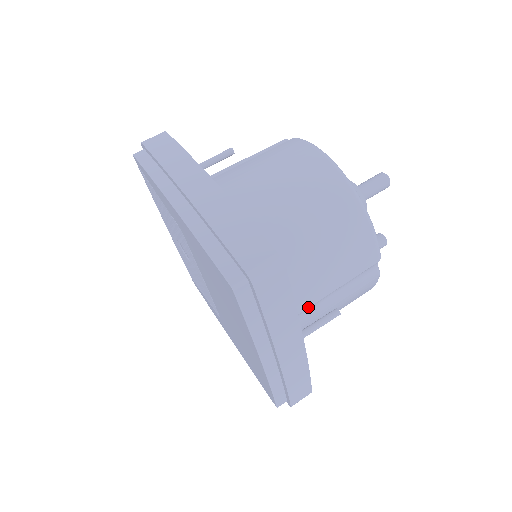
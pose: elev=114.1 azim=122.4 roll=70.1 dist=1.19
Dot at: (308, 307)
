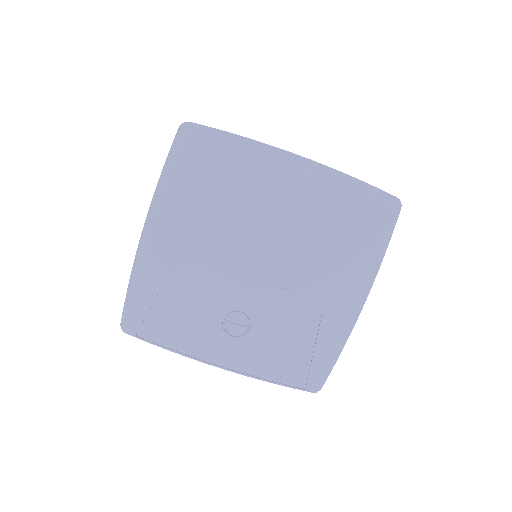
Dot at: occluded
